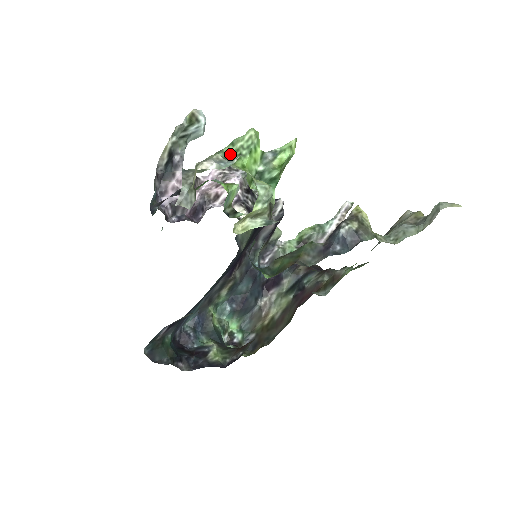
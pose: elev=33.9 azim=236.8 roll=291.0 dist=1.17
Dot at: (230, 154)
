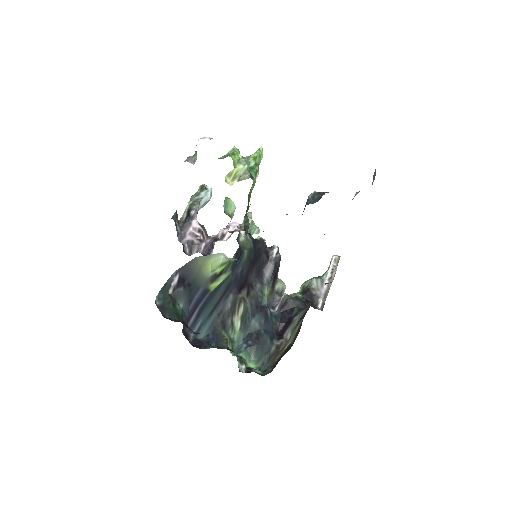
Dot at: (222, 158)
